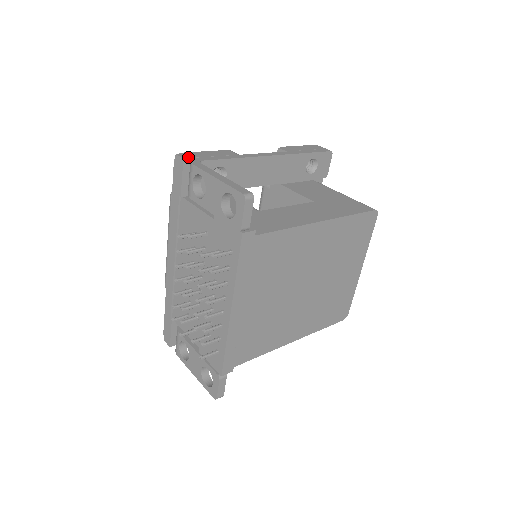
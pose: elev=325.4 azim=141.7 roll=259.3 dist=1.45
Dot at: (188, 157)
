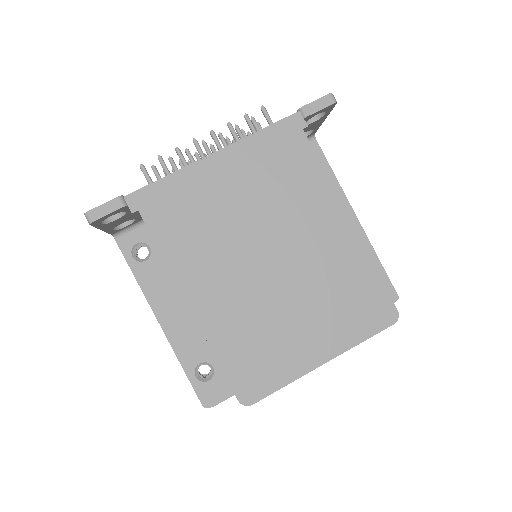
Dot at: occluded
